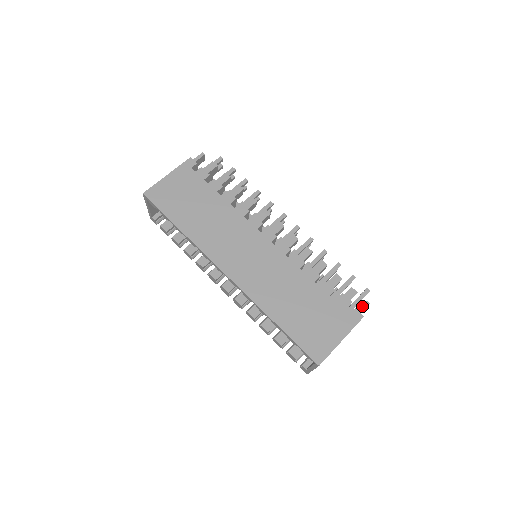
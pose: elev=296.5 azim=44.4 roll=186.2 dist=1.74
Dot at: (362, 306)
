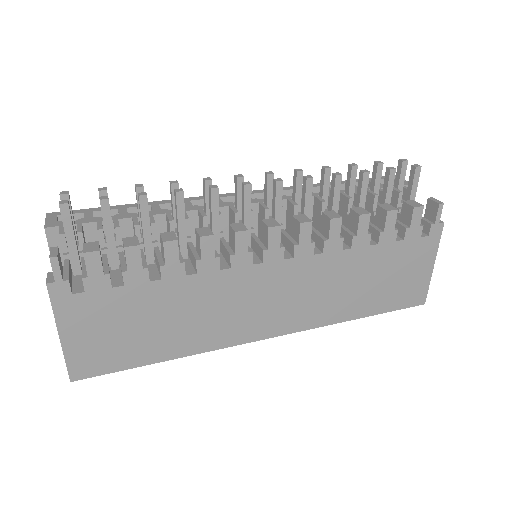
Dot at: (437, 215)
